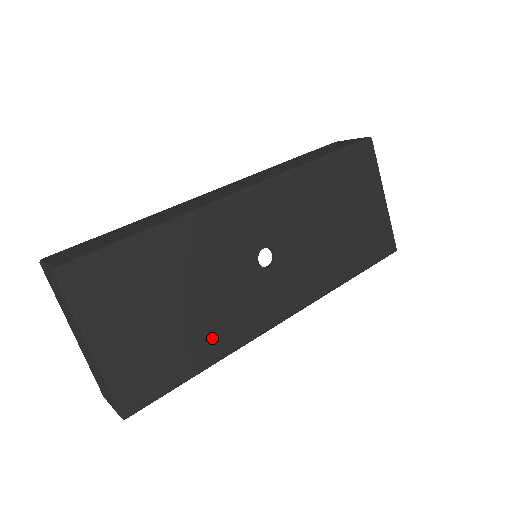
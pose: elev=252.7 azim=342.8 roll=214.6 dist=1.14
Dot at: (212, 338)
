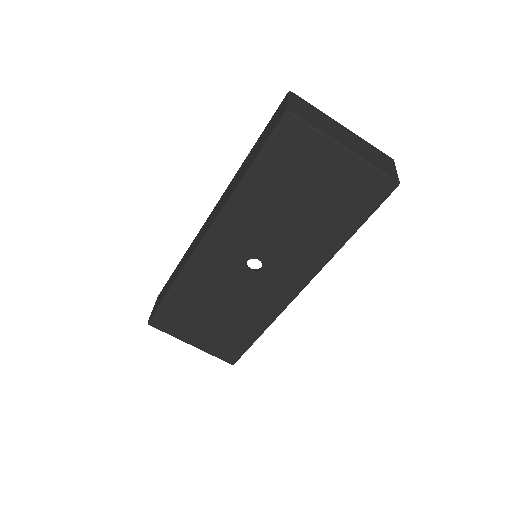
Dot at: (252, 320)
